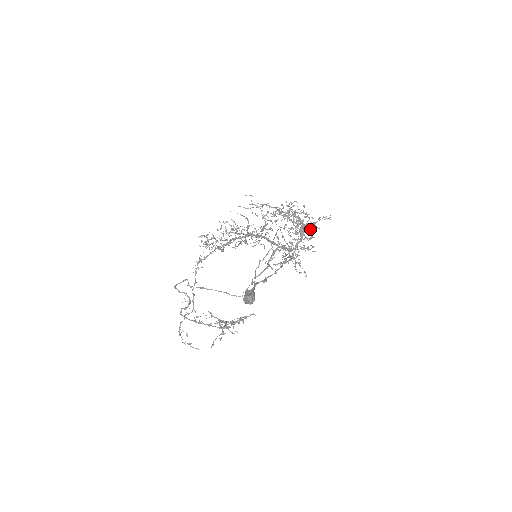
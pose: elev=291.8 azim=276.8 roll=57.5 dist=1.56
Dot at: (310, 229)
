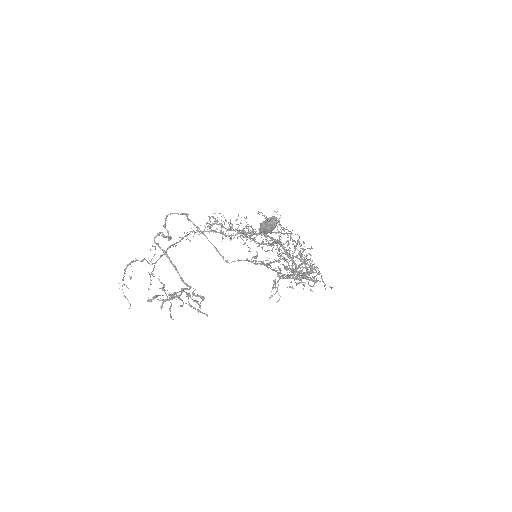
Dot at: occluded
